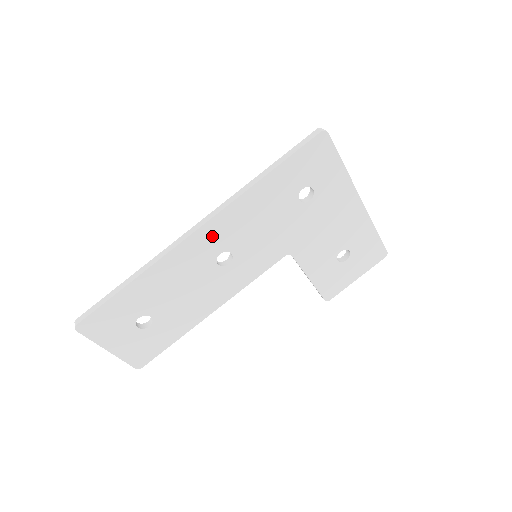
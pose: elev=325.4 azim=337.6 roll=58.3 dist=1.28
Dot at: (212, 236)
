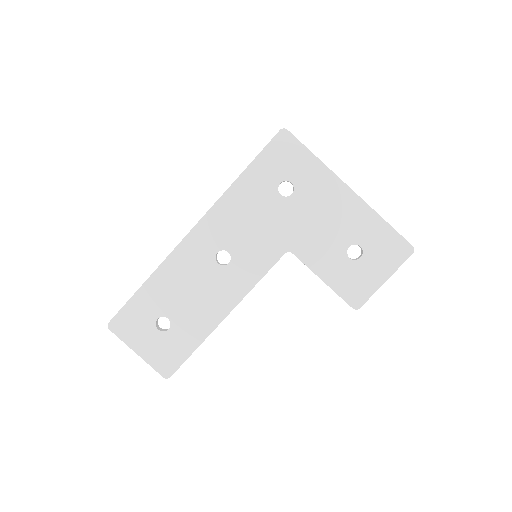
Dot at: (206, 235)
